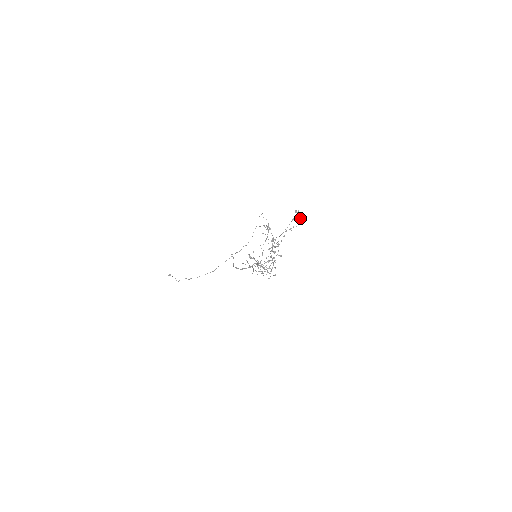
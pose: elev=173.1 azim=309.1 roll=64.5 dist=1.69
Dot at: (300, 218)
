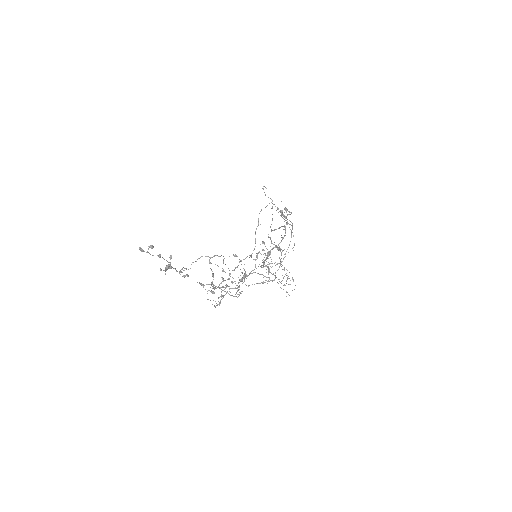
Dot at: occluded
